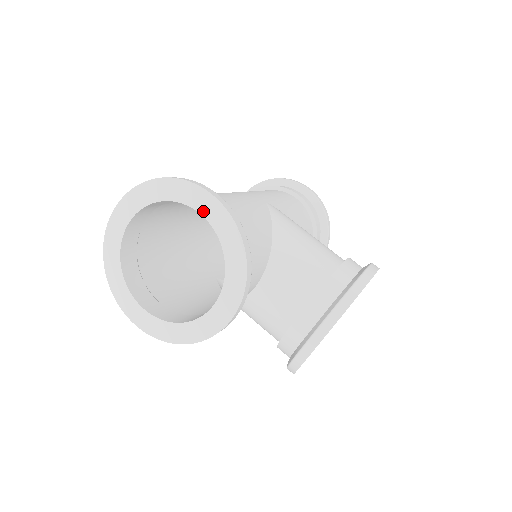
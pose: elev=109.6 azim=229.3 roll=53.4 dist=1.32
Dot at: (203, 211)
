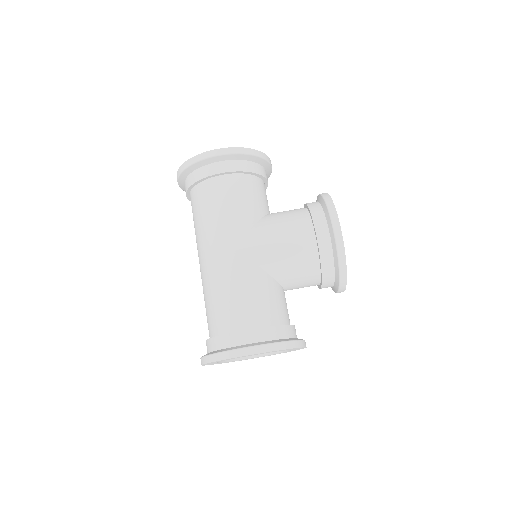
Dot at: occluded
